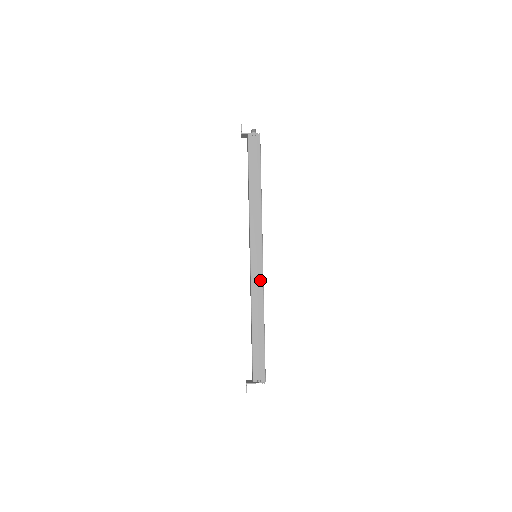
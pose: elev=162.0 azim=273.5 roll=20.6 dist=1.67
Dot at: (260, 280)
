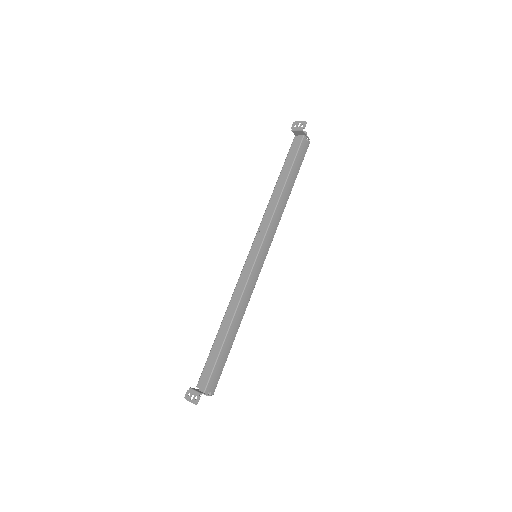
Dot at: (254, 284)
